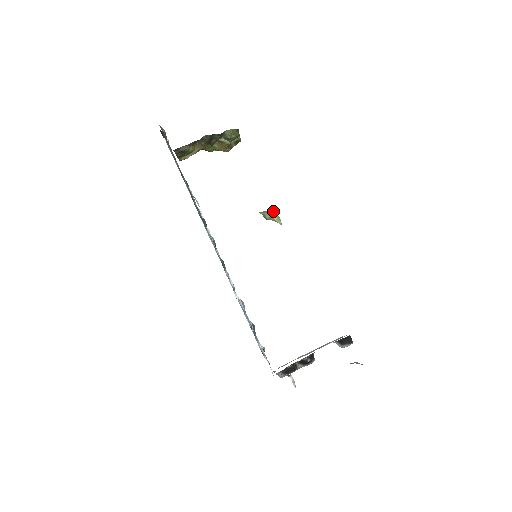
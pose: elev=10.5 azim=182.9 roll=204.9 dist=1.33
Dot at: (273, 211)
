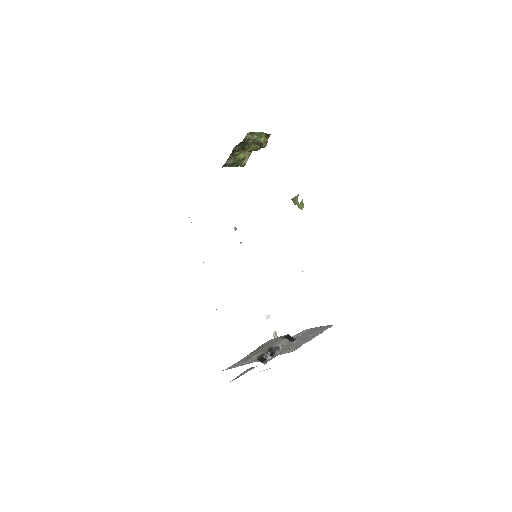
Dot at: (297, 197)
